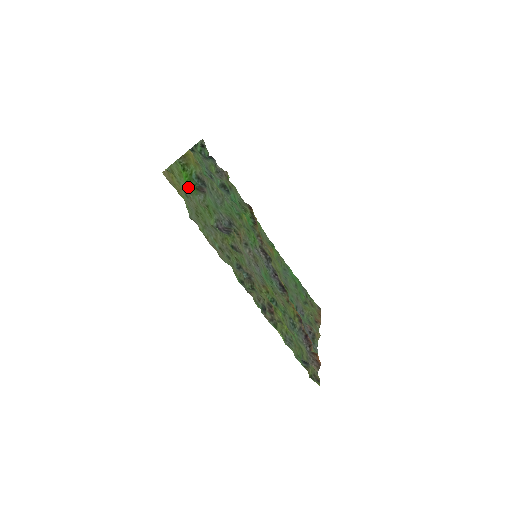
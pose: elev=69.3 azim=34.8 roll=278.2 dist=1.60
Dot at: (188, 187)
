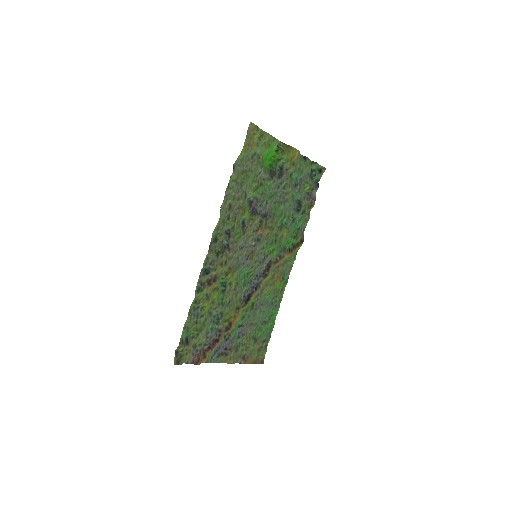
Dot at: (266, 162)
